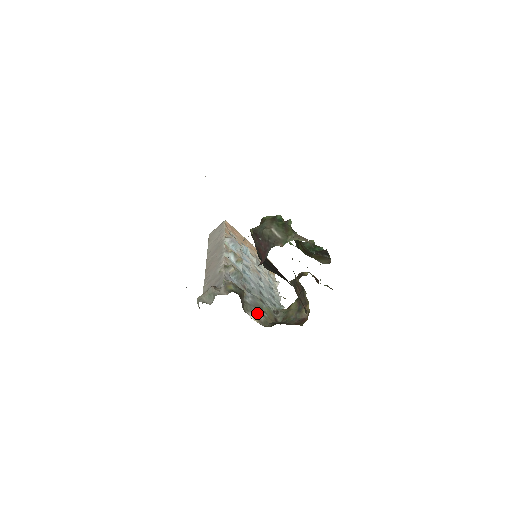
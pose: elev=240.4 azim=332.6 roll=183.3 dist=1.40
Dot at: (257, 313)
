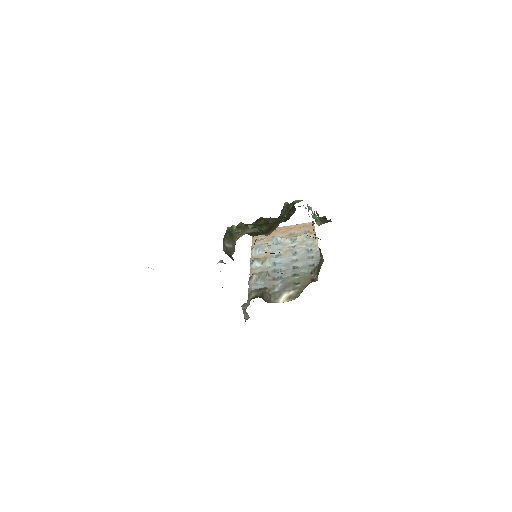
Dot at: (287, 293)
